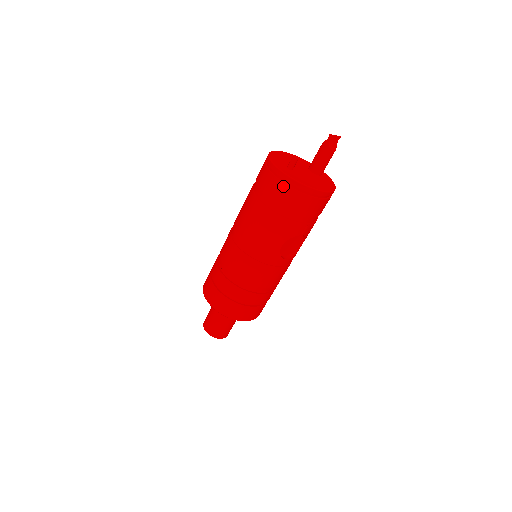
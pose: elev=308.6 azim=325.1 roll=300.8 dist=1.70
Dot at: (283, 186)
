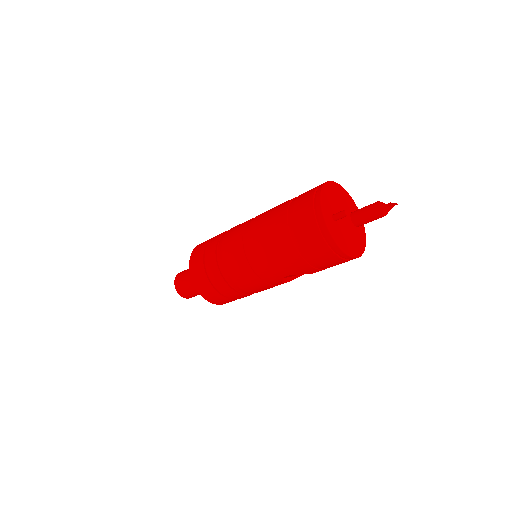
Dot at: (319, 237)
